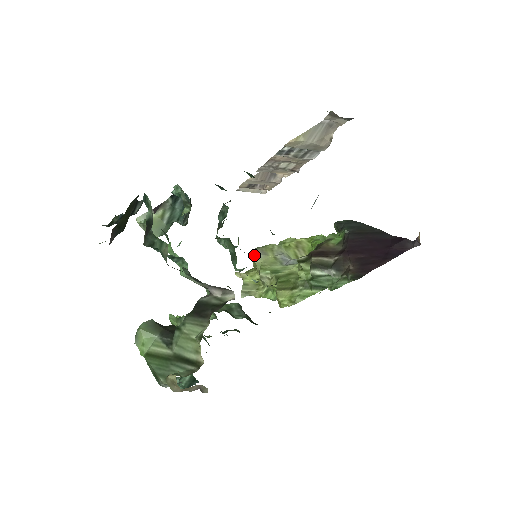
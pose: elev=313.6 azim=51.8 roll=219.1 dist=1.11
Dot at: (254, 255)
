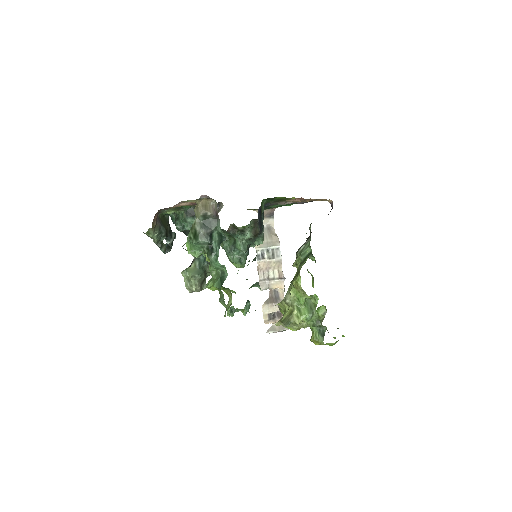
Dot at: (278, 304)
